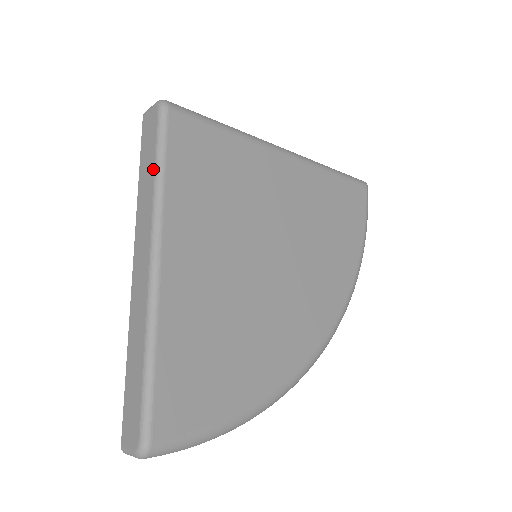
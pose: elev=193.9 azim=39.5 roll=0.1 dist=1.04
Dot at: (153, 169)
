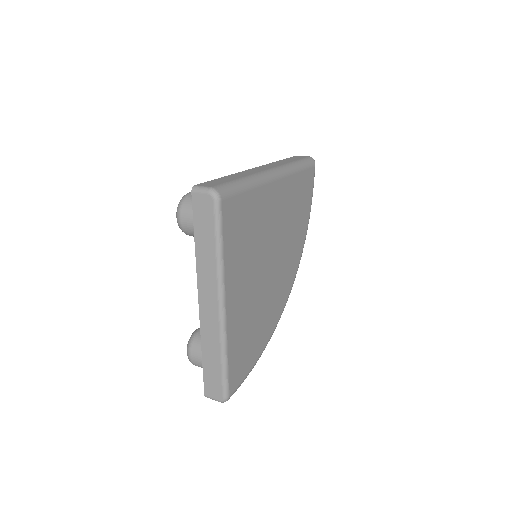
Dot at: (214, 247)
